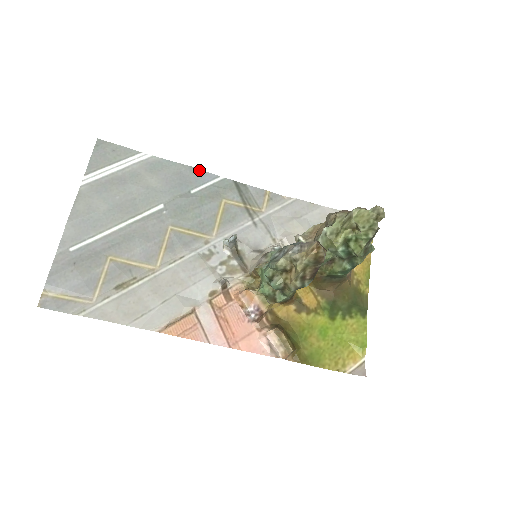
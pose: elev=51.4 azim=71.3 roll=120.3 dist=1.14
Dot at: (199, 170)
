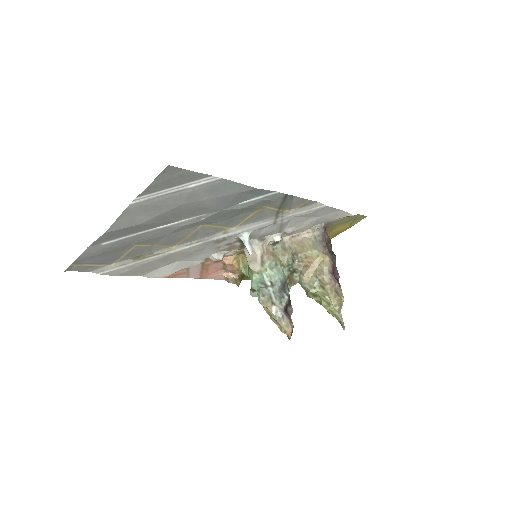
Dot at: (260, 190)
